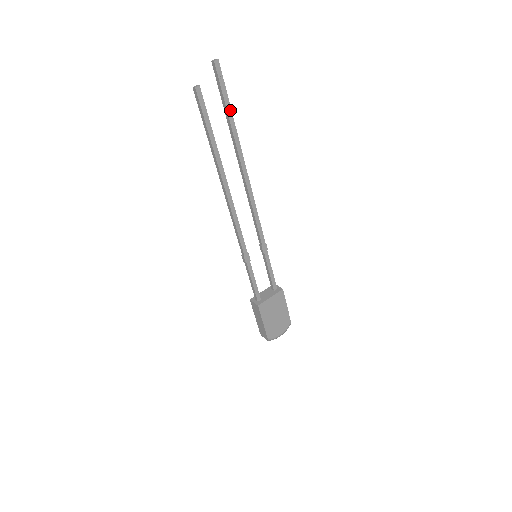
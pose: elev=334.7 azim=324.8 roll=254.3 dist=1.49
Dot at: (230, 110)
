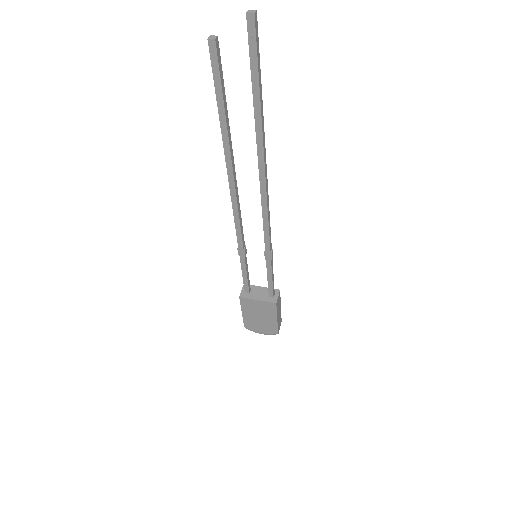
Dot at: (258, 90)
